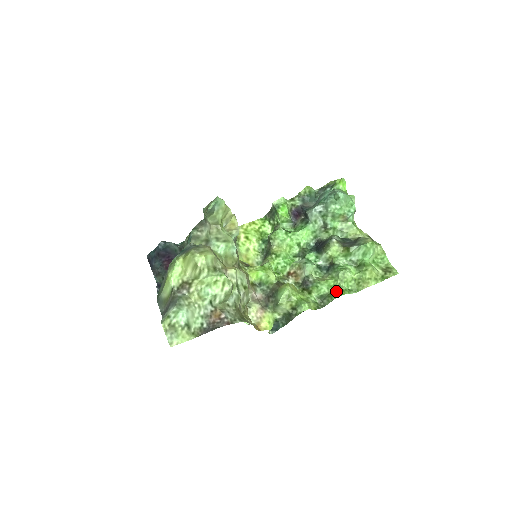
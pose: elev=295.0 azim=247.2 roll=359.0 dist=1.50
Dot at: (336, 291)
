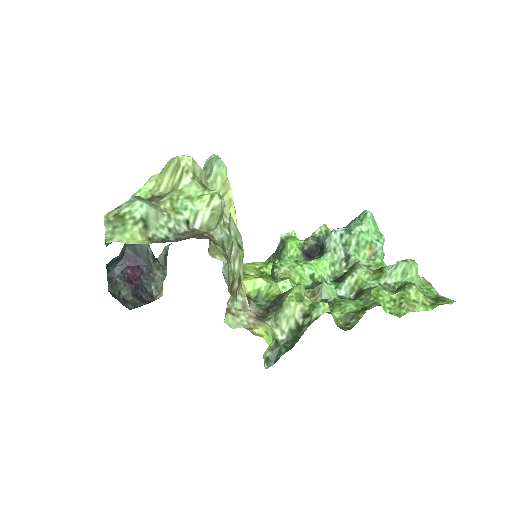
Dot at: (369, 305)
